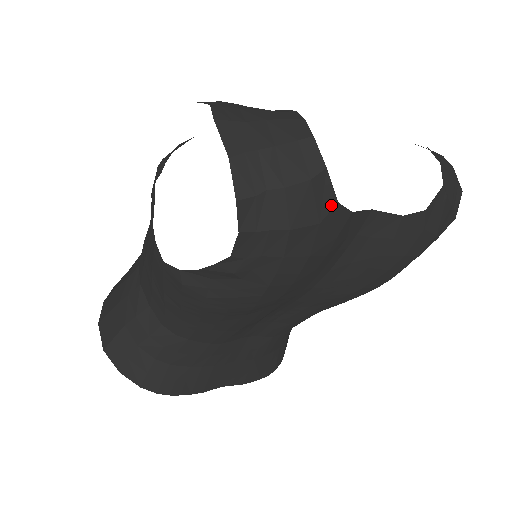
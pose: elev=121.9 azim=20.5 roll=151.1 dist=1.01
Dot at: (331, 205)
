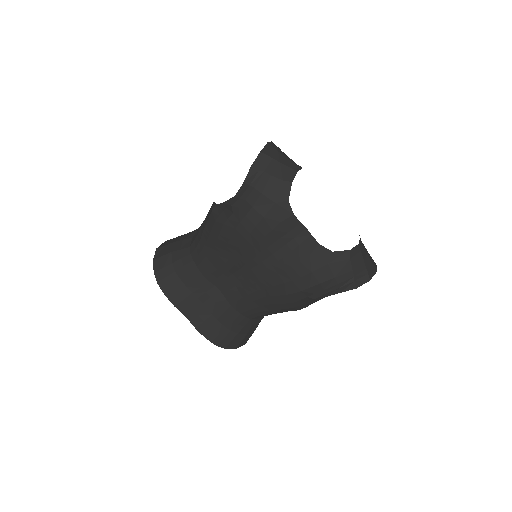
Dot at: (285, 199)
